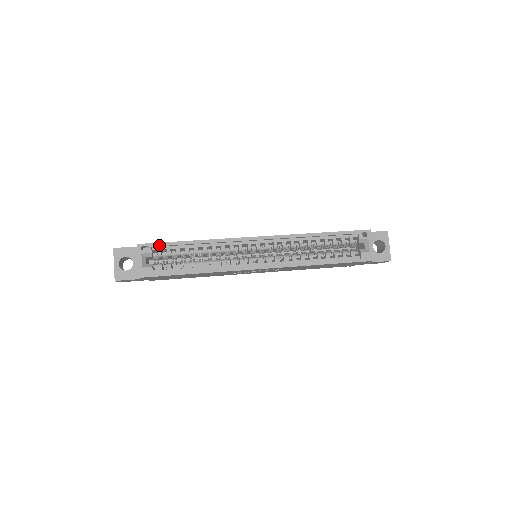
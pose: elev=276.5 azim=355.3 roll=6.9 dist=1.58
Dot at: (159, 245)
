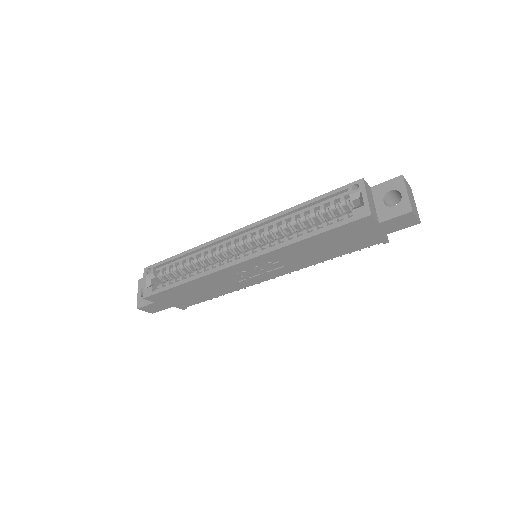
Dot at: (158, 264)
